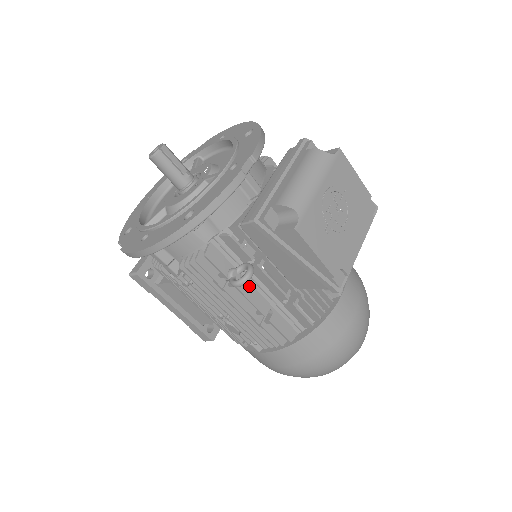
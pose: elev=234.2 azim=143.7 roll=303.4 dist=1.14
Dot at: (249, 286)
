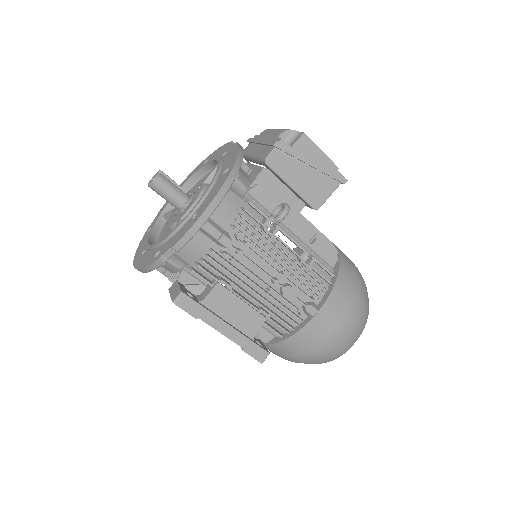
Dot at: occluded
